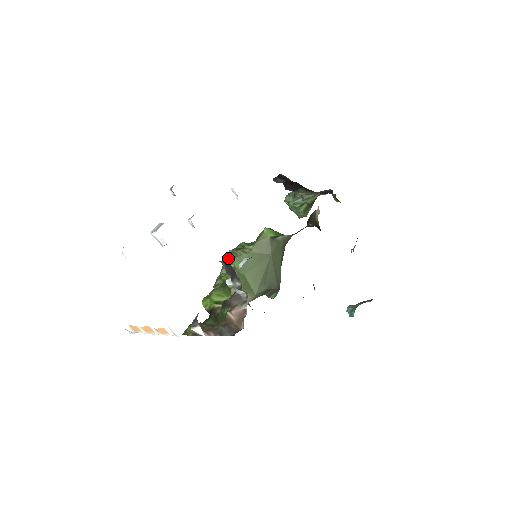
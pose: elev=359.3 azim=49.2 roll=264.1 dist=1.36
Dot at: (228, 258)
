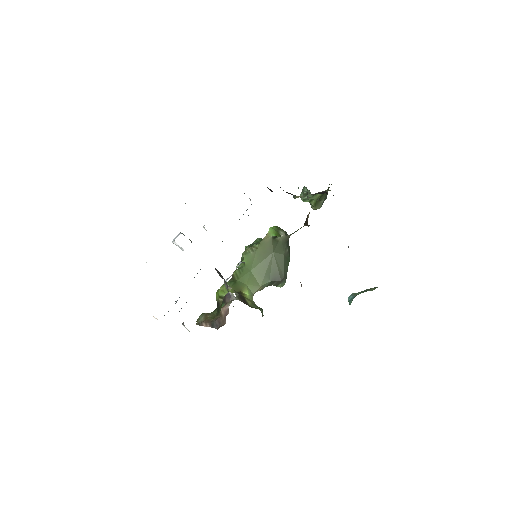
Dot at: occluded
